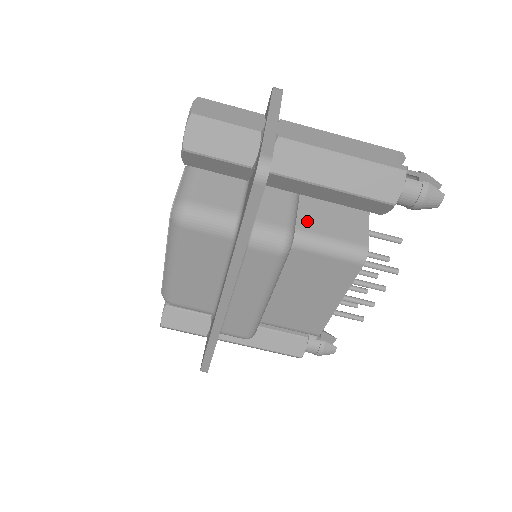
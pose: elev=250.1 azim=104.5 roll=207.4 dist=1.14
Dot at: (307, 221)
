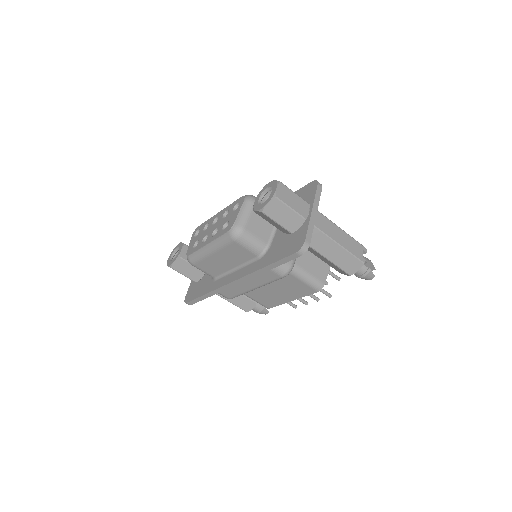
Dot at: (300, 259)
